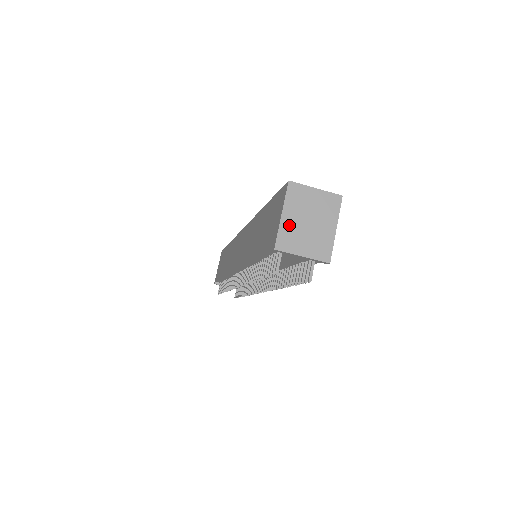
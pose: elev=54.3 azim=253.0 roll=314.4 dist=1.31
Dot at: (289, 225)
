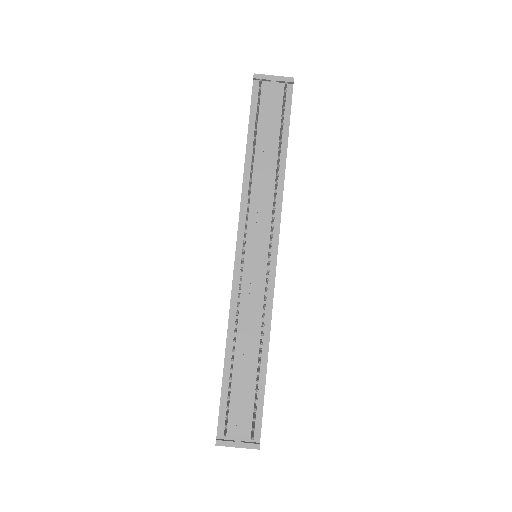
Dot at: occluded
